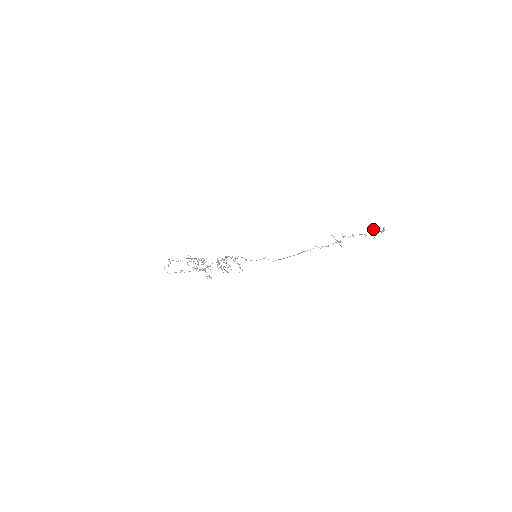
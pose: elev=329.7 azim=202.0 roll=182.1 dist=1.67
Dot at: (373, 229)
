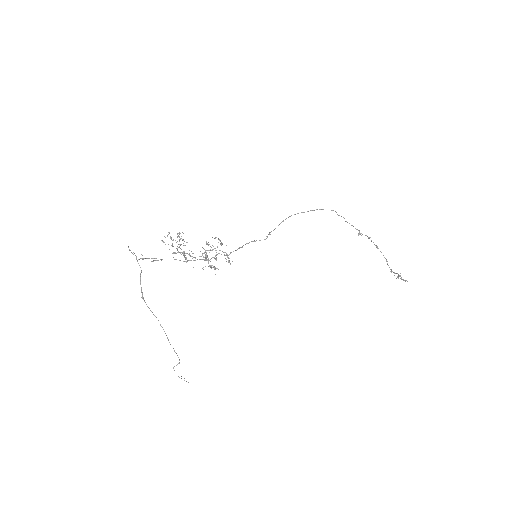
Dot at: occluded
